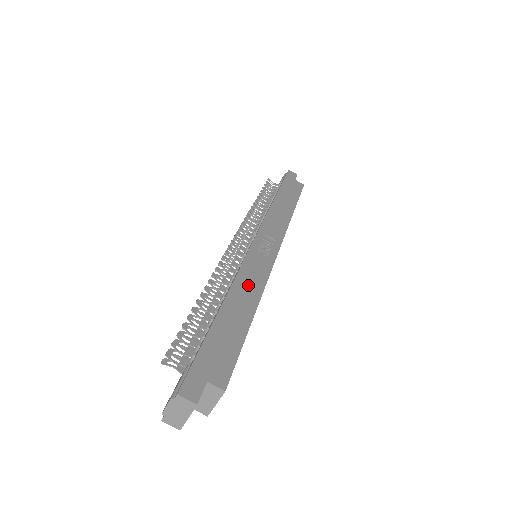
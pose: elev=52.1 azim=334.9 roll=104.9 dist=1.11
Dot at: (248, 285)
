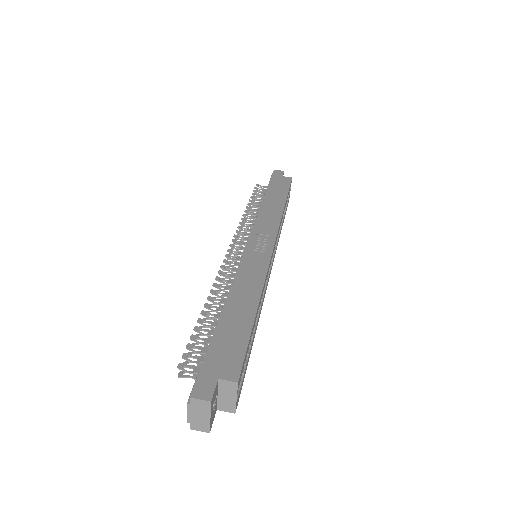
Dot at: (247, 283)
